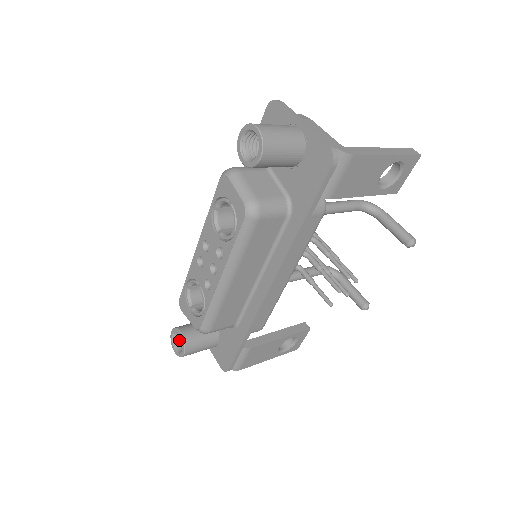
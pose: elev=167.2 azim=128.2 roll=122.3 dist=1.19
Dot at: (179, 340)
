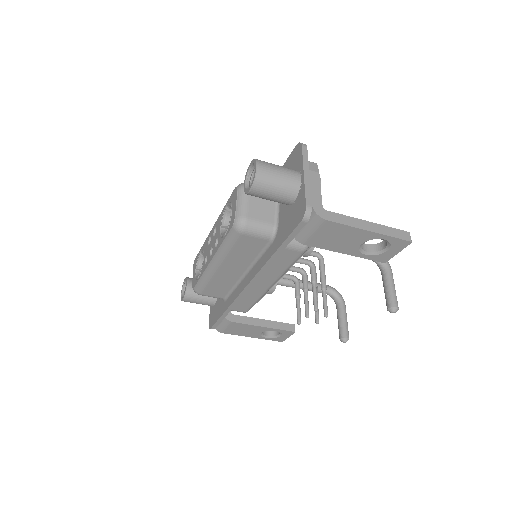
Dot at: occluded
